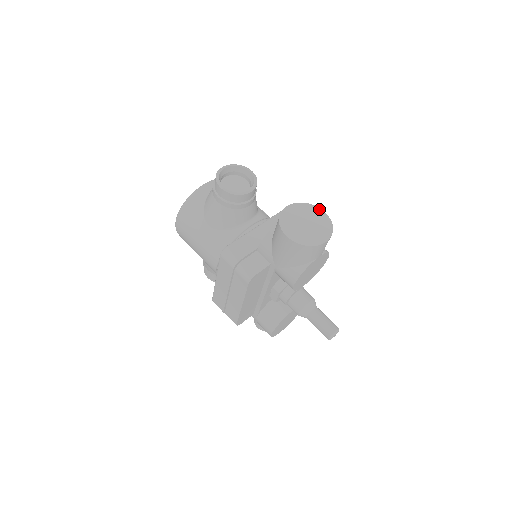
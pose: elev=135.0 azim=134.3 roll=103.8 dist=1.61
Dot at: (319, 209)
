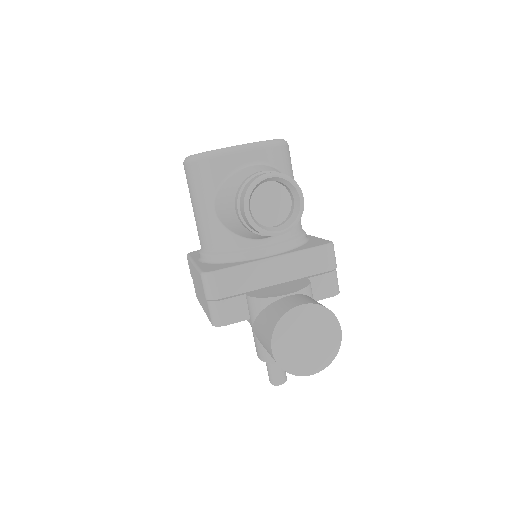
Dot at: (338, 325)
